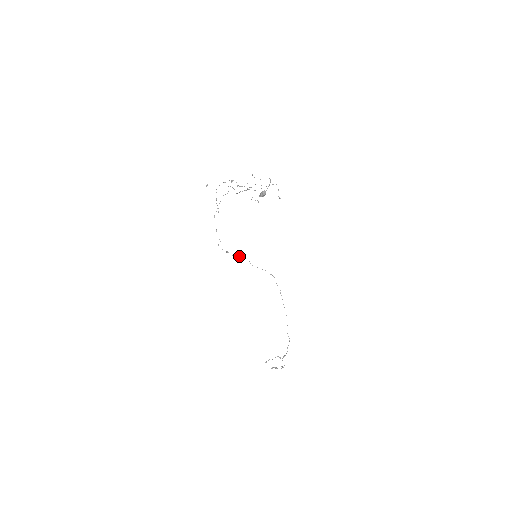
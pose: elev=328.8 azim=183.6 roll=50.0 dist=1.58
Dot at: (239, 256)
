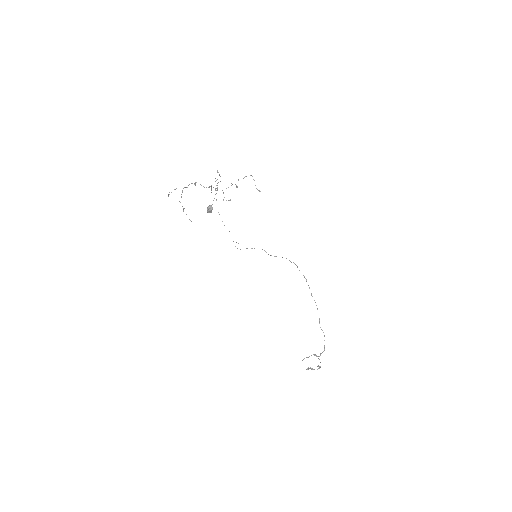
Dot at: occluded
